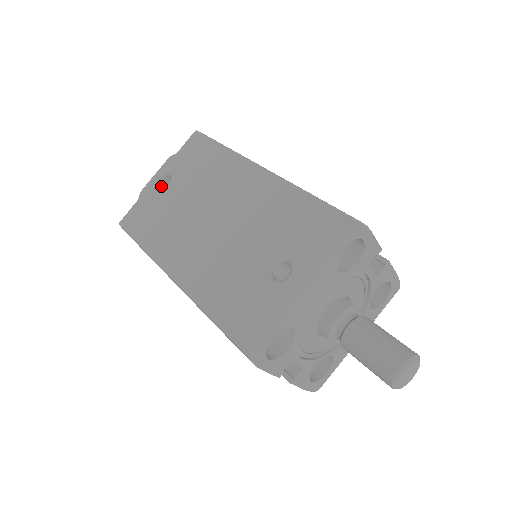
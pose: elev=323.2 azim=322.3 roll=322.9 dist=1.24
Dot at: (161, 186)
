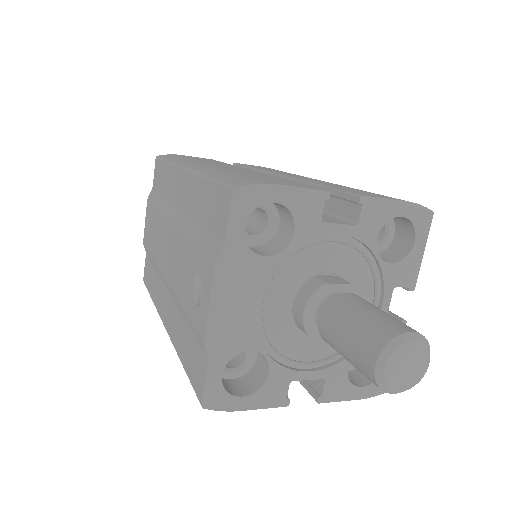
Dot at: occluded
